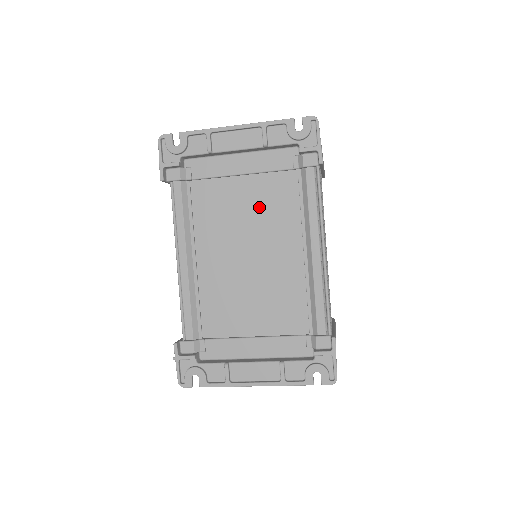
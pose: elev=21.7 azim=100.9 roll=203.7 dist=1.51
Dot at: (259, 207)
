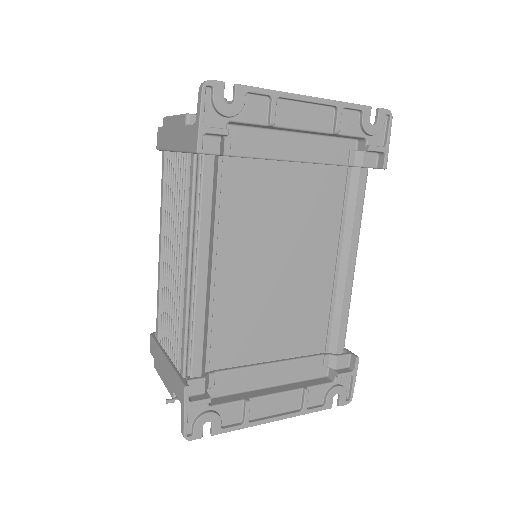
Dot at: (301, 206)
